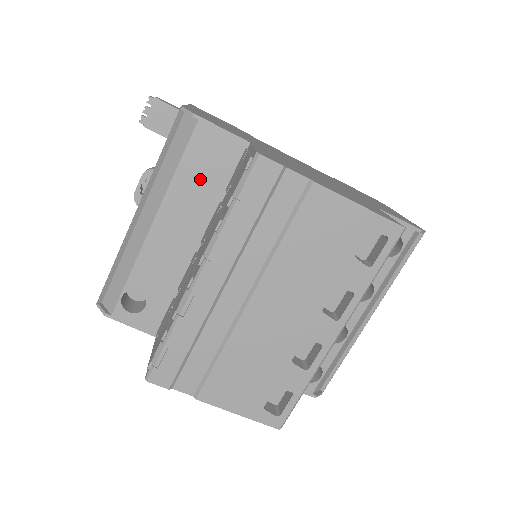
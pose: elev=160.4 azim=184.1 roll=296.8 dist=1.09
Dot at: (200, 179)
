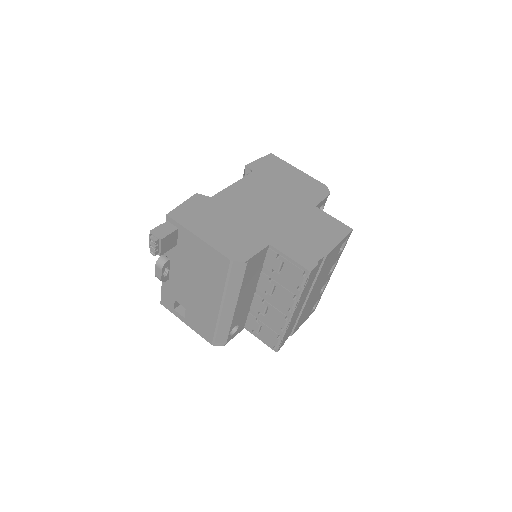
Dot at: (252, 275)
